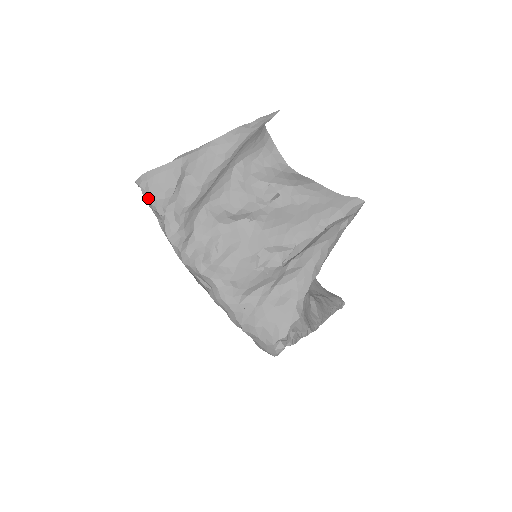
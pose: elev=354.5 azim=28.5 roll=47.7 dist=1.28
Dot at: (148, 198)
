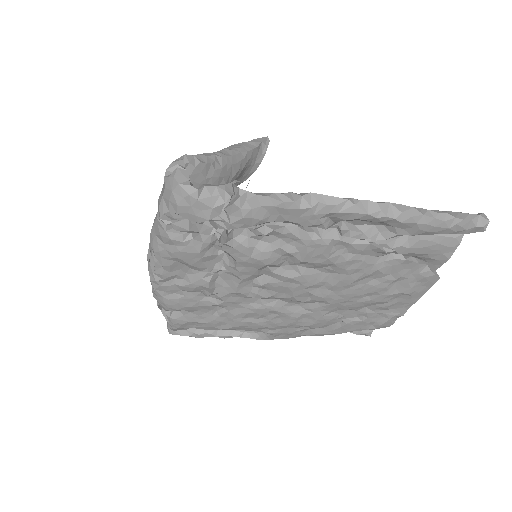
Dot at: occluded
